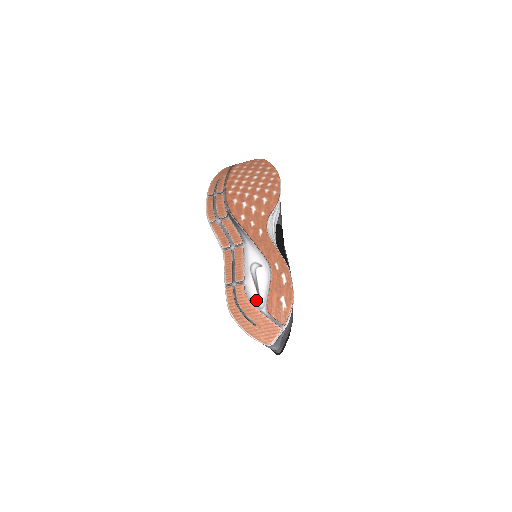
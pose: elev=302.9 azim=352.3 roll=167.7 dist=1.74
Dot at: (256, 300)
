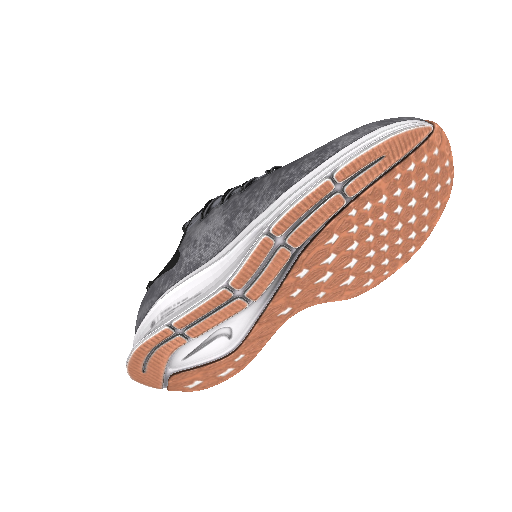
Dot at: (177, 359)
